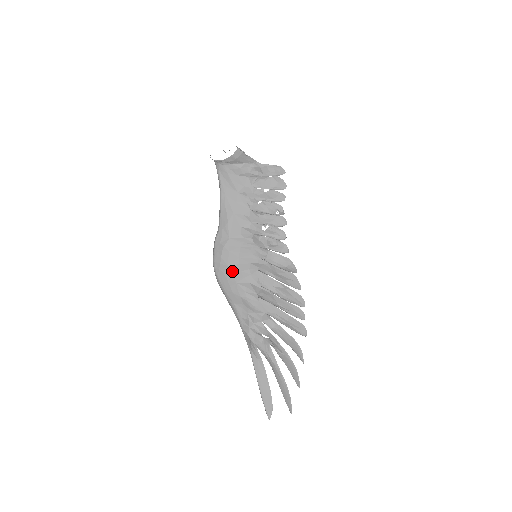
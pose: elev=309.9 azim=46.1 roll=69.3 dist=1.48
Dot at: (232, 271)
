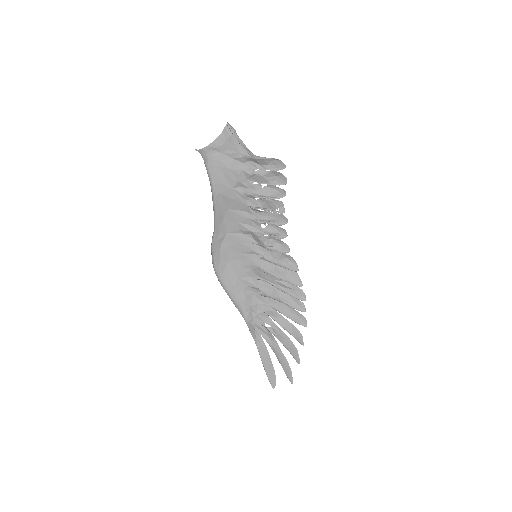
Dot at: (232, 266)
